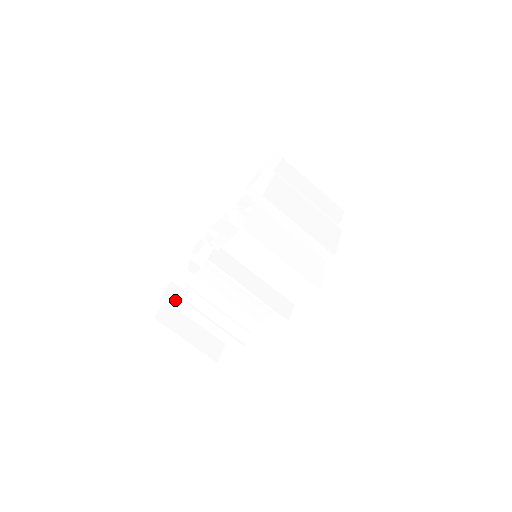
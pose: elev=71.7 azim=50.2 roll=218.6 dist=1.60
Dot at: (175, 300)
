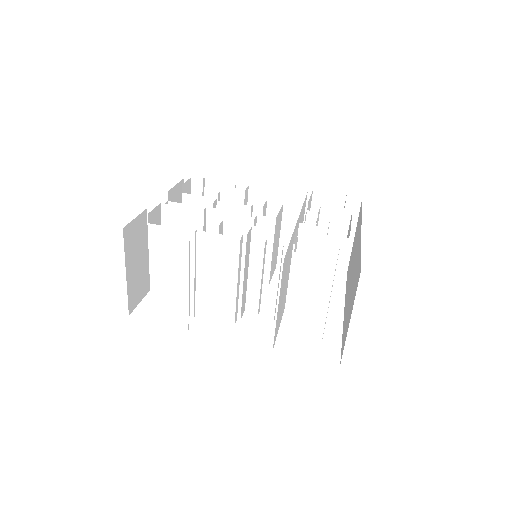
Dot at: (161, 231)
